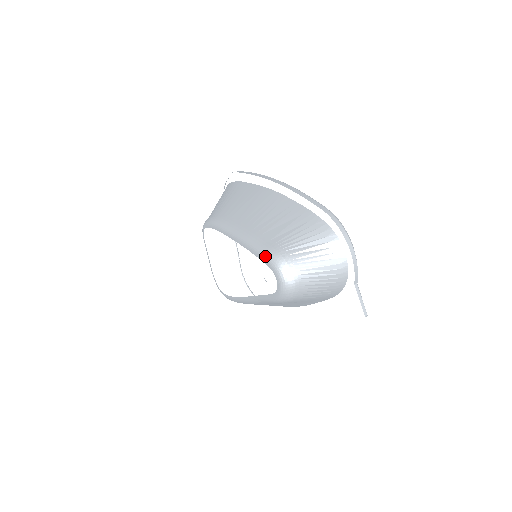
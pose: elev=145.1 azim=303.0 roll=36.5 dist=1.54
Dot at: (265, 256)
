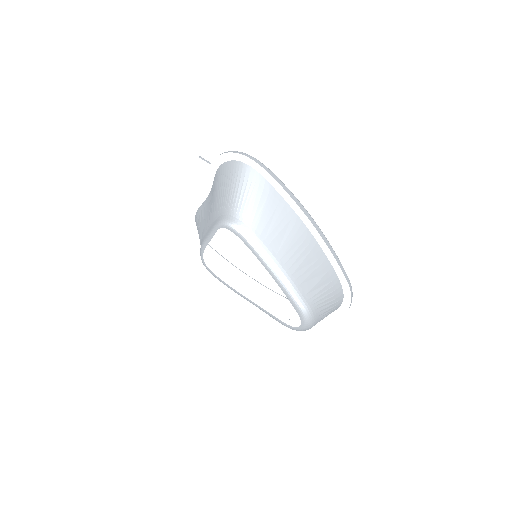
Dot at: (301, 310)
